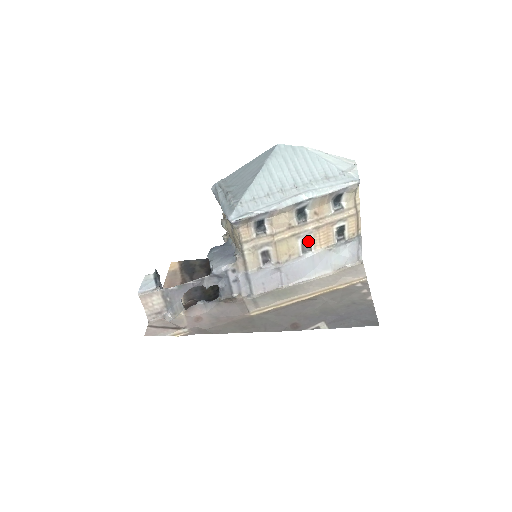
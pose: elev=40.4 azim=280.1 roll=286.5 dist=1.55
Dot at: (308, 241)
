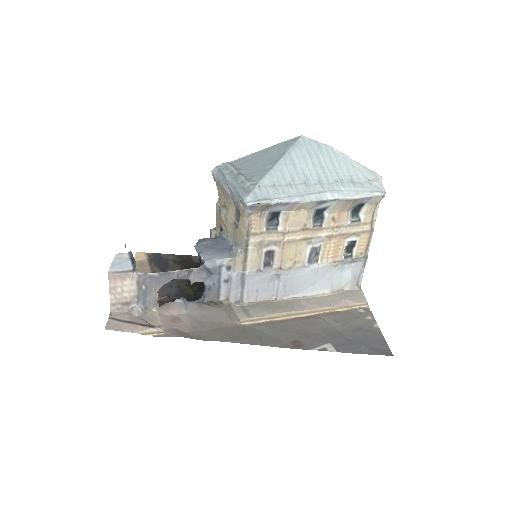
Dot at: (317, 250)
